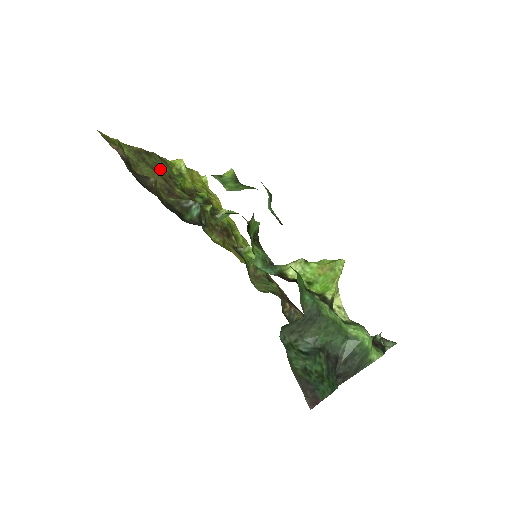
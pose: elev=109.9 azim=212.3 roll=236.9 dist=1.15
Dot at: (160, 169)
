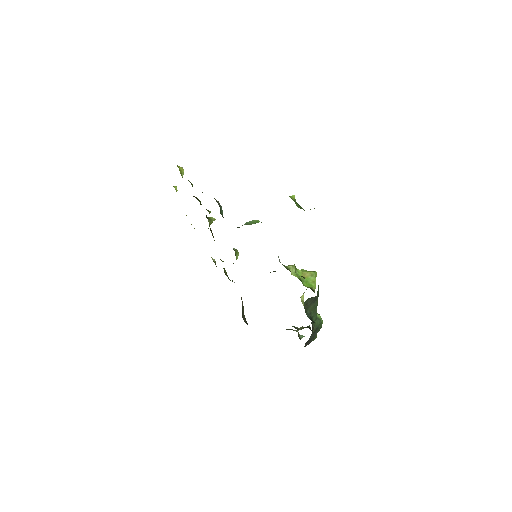
Dot at: occluded
